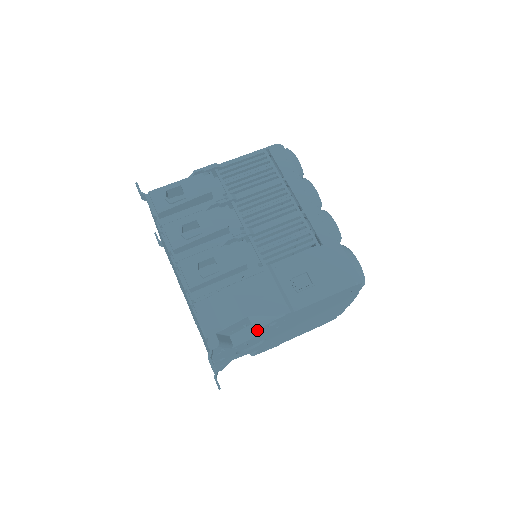
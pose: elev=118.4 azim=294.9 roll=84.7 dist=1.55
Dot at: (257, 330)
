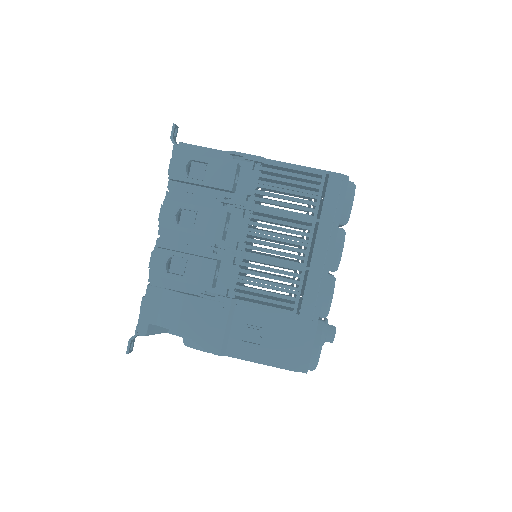
Dot at: occluded
